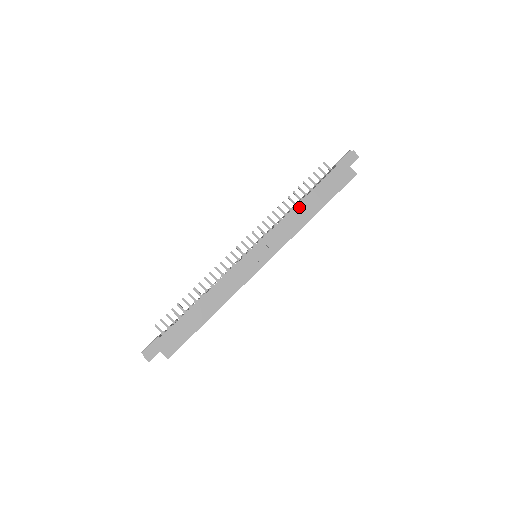
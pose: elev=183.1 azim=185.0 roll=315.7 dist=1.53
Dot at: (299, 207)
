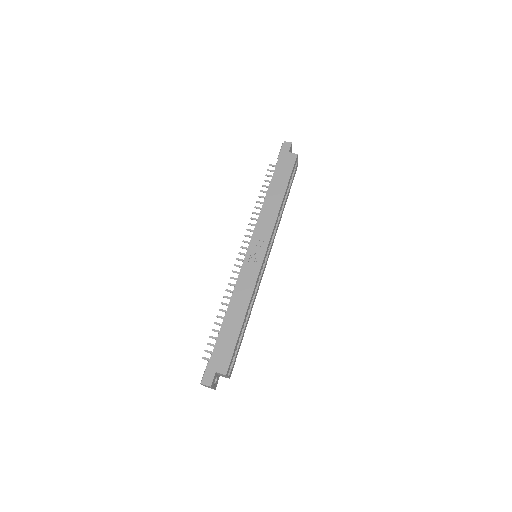
Dot at: (267, 200)
